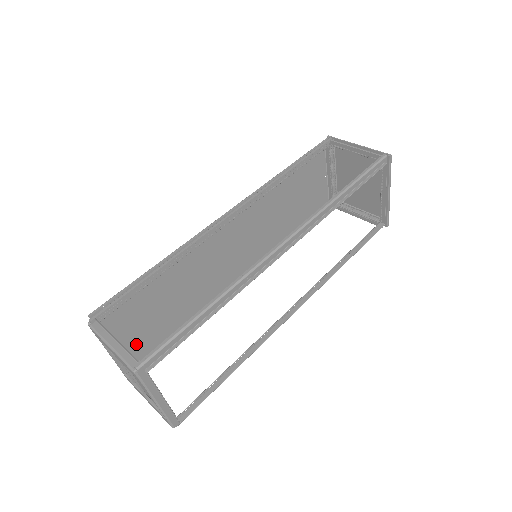
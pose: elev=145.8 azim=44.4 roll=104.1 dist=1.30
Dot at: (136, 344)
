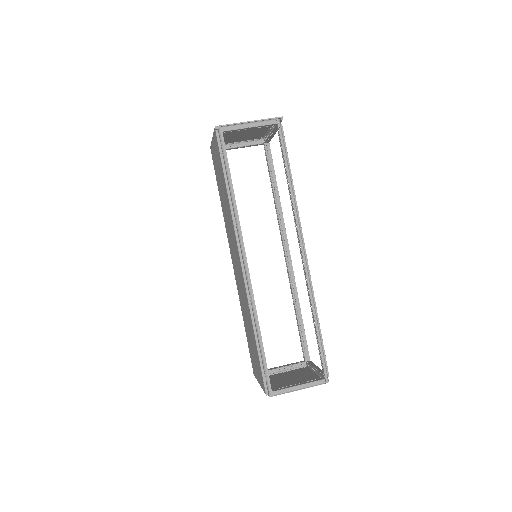
Dot at: (254, 365)
